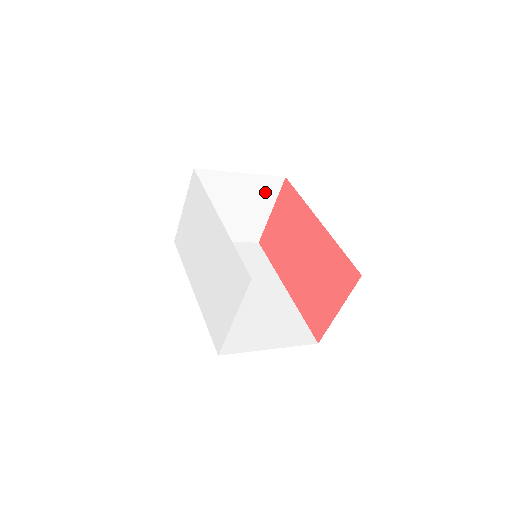
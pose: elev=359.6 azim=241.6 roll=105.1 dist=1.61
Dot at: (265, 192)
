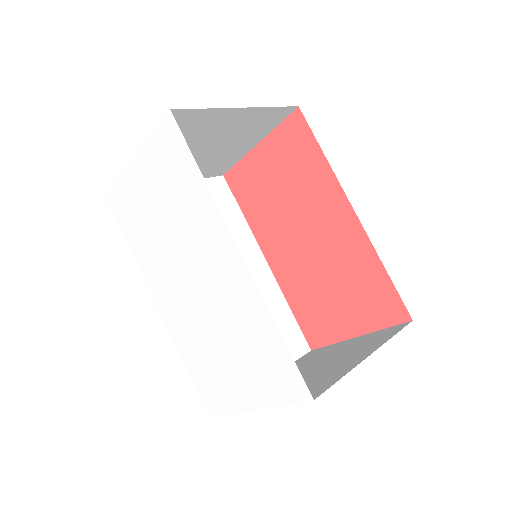
Dot at: (261, 125)
